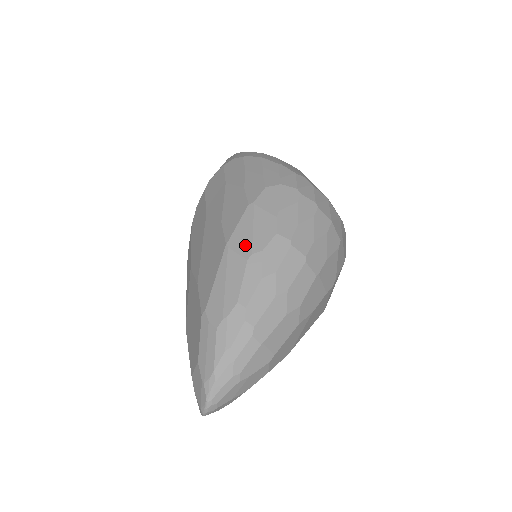
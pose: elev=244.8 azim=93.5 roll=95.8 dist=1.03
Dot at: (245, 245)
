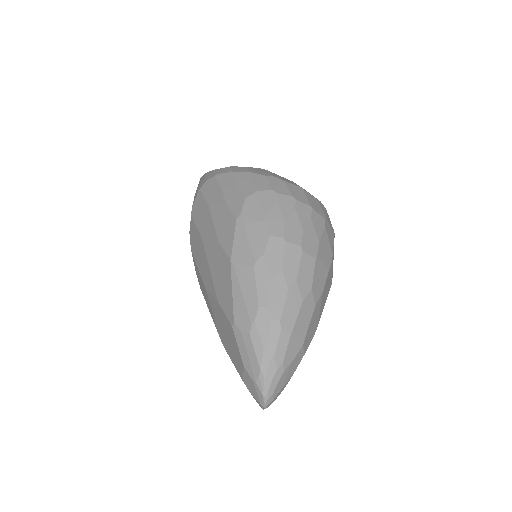
Dot at: (247, 255)
